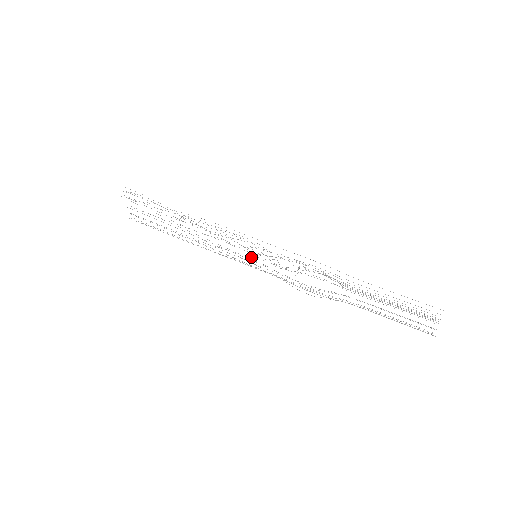
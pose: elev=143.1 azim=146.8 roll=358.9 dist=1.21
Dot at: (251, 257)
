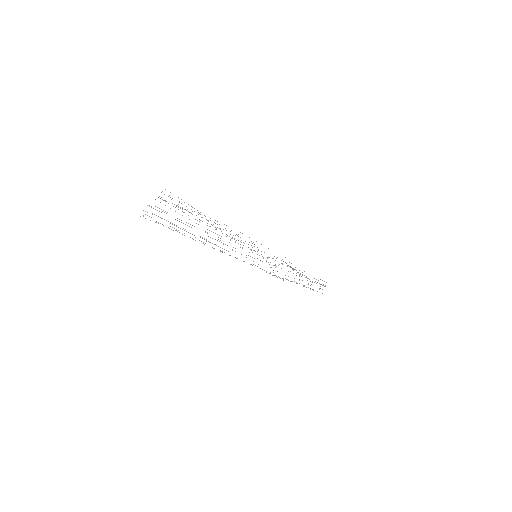
Dot at: (246, 255)
